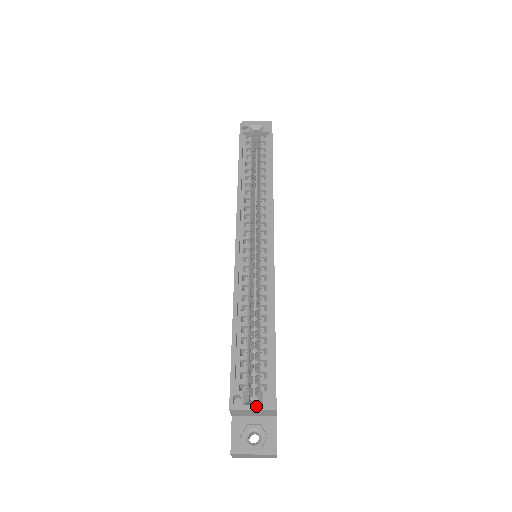
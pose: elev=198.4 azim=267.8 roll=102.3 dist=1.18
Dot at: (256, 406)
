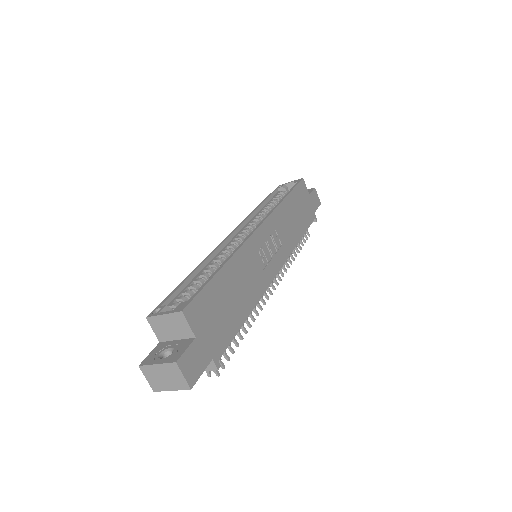
Dot at: (168, 311)
